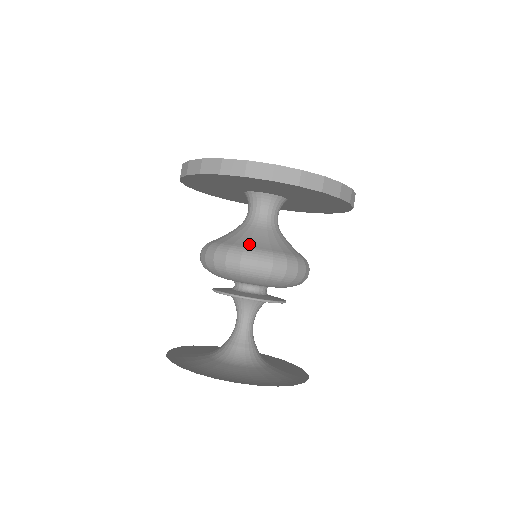
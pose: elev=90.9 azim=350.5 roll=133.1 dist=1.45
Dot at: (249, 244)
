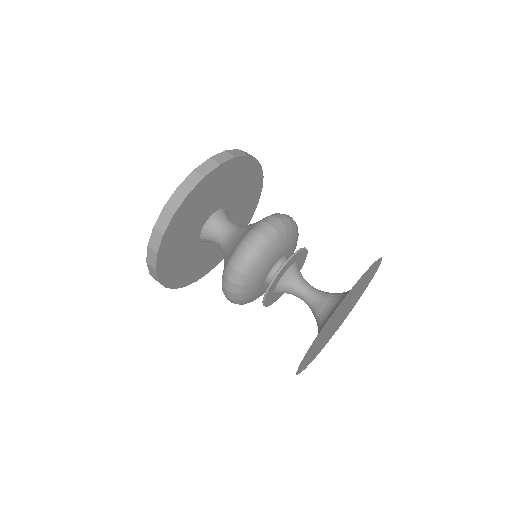
Dot at: (225, 265)
